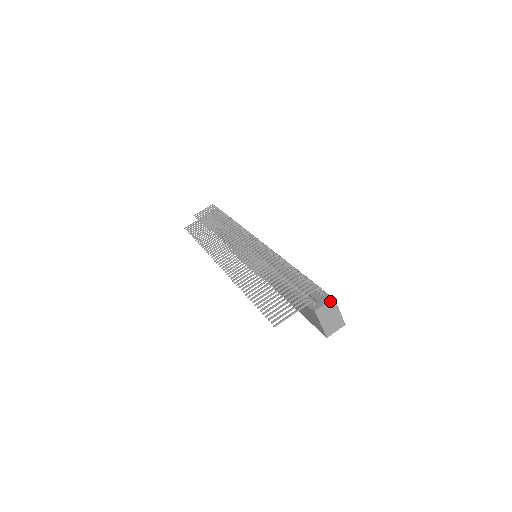
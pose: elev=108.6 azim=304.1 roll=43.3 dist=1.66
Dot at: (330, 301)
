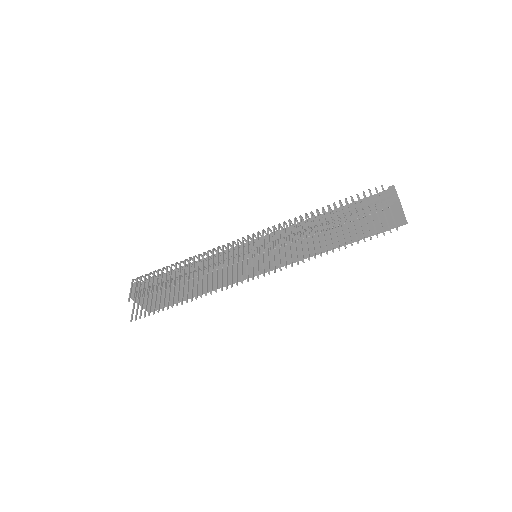
Dot at: (395, 189)
